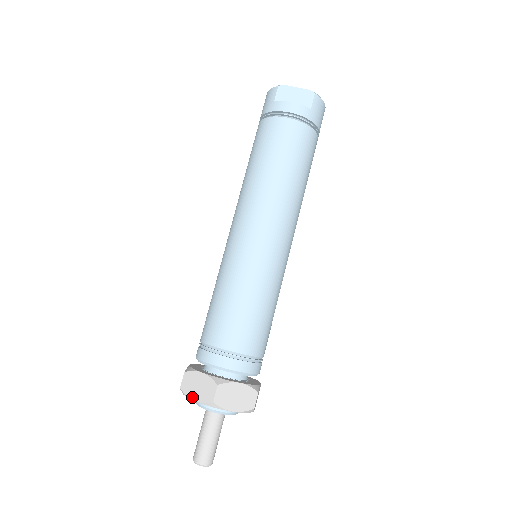
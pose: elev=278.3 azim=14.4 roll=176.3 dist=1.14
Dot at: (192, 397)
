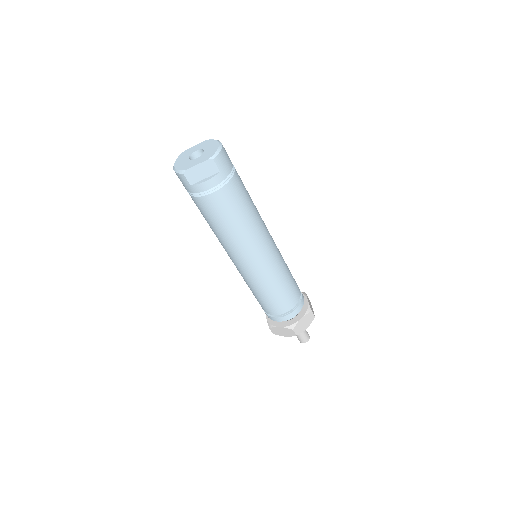
Dot at: occluded
